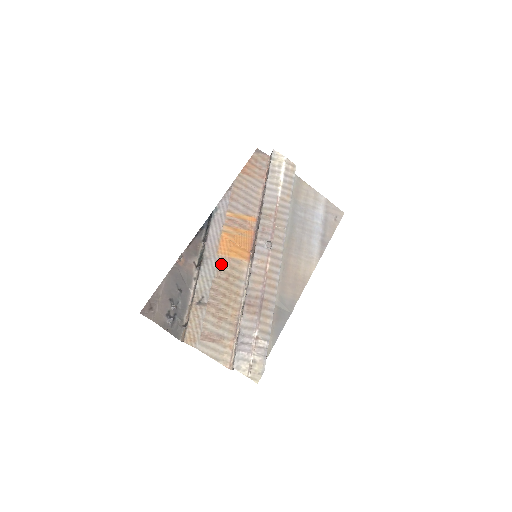
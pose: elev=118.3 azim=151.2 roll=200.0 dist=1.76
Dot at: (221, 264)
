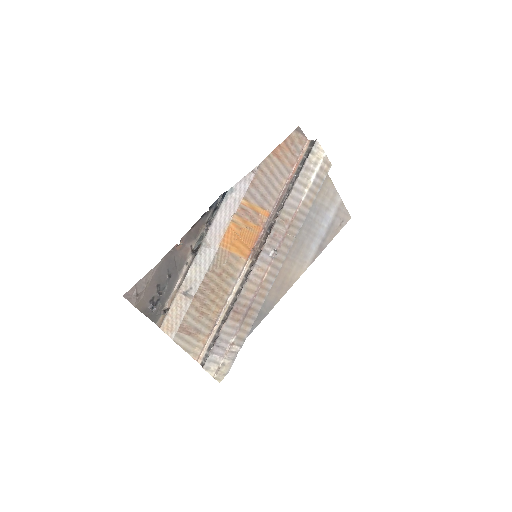
Dot at: (219, 258)
